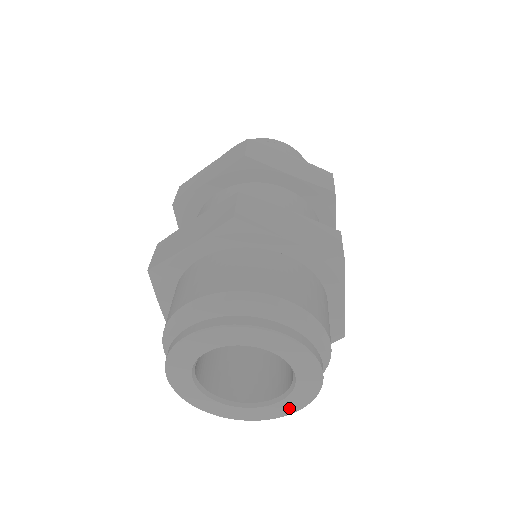
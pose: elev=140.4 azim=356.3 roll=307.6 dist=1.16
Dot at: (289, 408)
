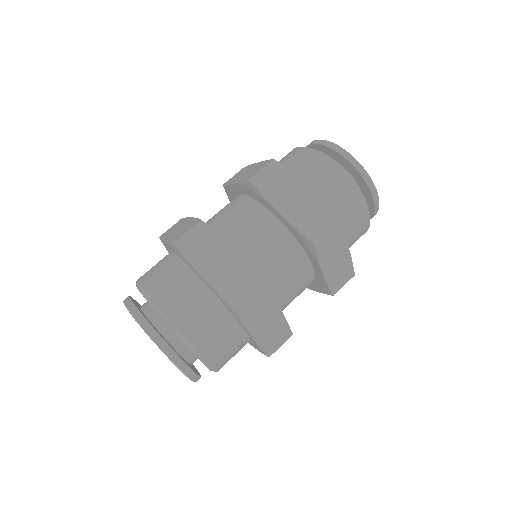
Dot at: occluded
